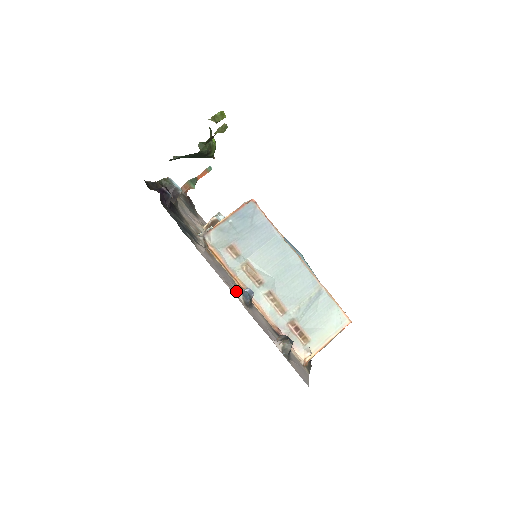
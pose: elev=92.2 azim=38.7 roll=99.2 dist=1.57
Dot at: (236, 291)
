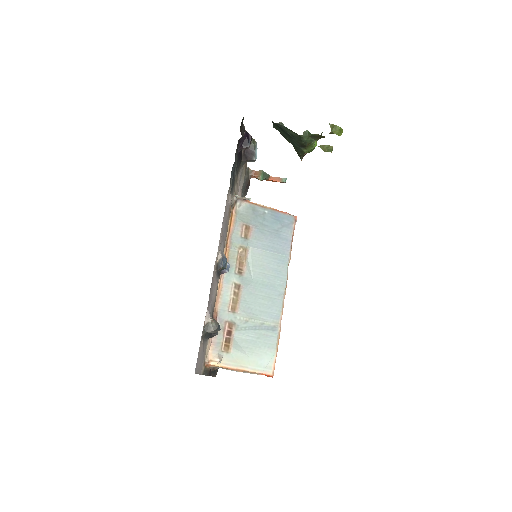
Dot at: (221, 250)
